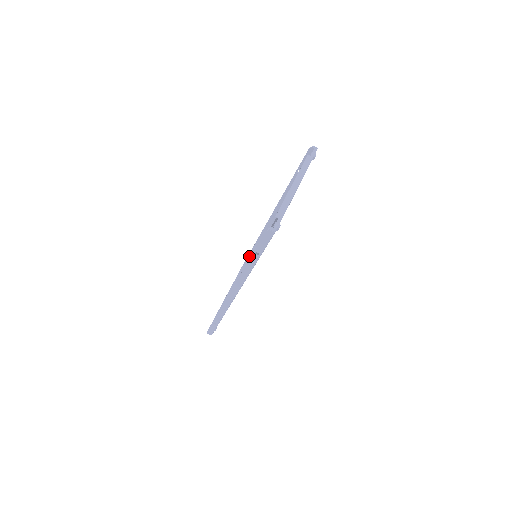
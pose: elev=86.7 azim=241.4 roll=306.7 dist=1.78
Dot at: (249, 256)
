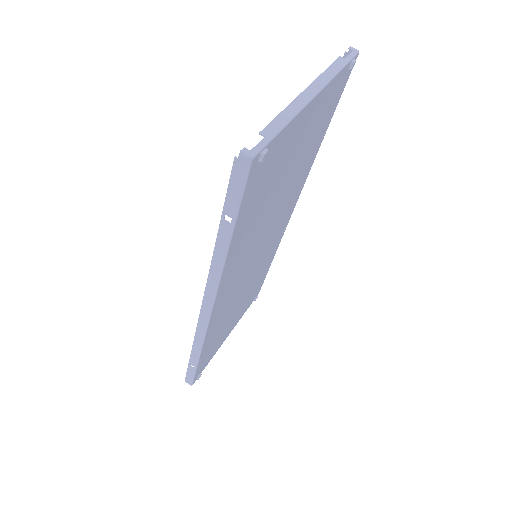
Dot at: occluded
